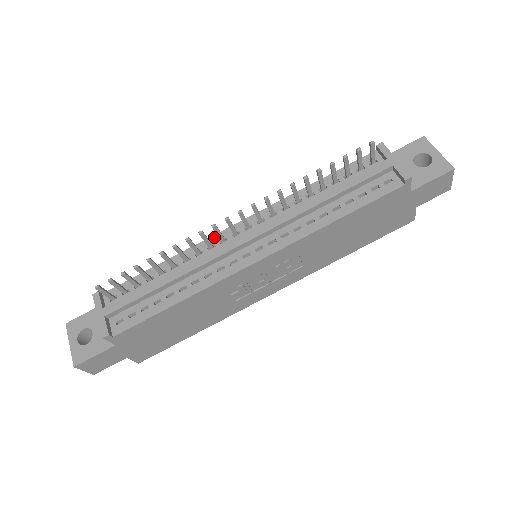
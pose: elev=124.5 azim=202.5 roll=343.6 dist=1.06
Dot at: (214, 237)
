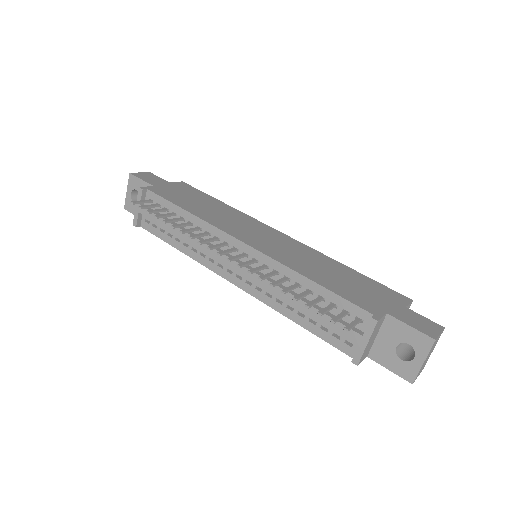
Dot at: (223, 234)
